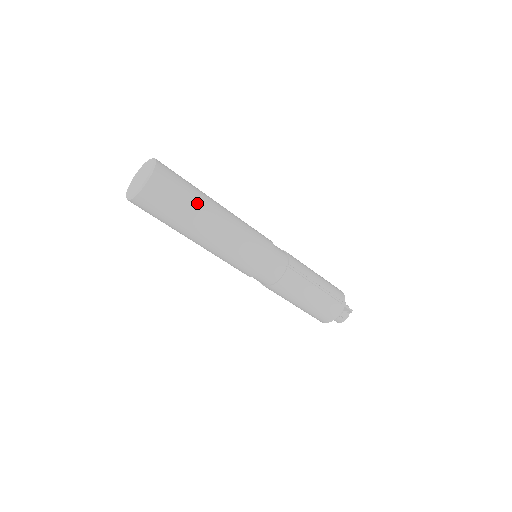
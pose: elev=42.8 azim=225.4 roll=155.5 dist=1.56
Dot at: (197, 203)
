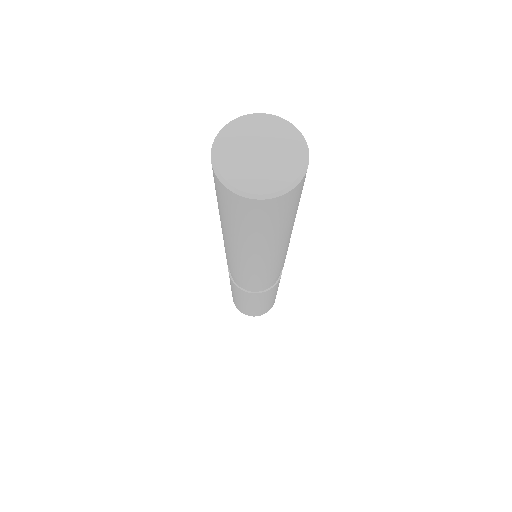
Dot at: occluded
